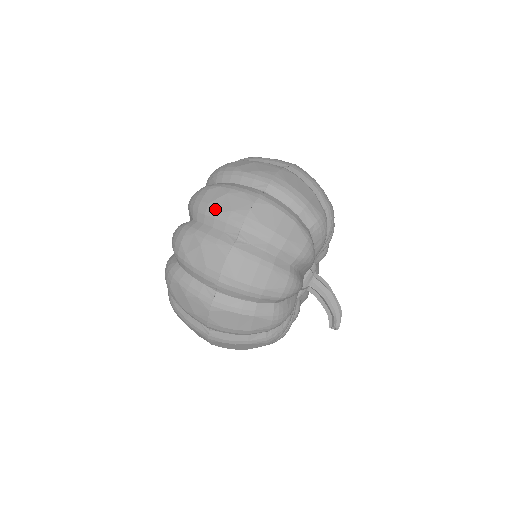
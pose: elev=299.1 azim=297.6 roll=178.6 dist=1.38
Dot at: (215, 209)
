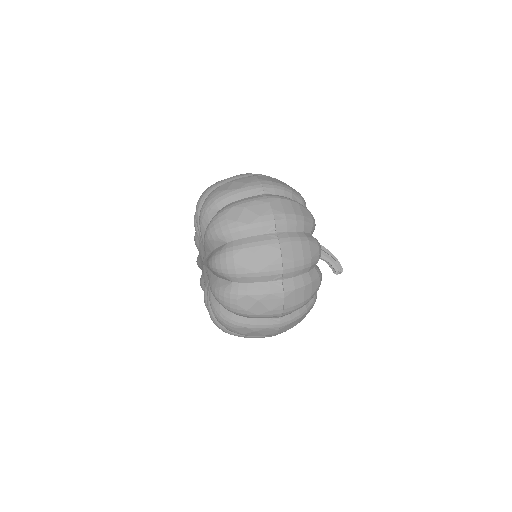
Dot at: (235, 189)
